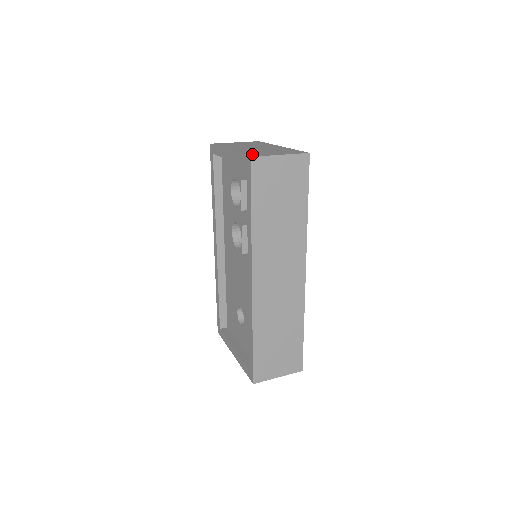
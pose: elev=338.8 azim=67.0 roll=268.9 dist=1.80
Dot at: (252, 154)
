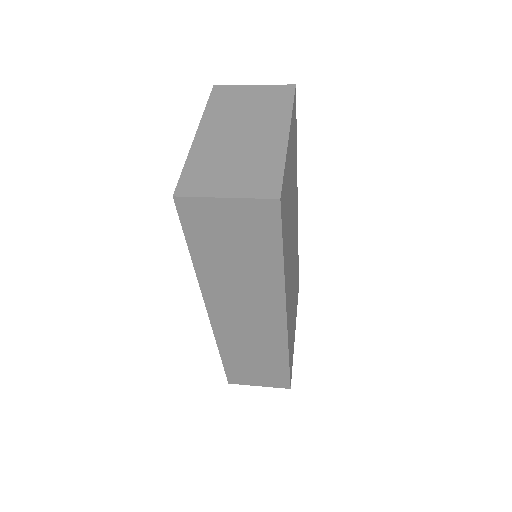
Dot at: (190, 180)
